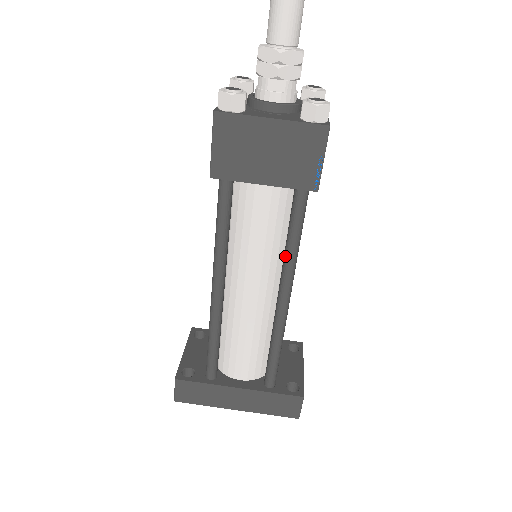
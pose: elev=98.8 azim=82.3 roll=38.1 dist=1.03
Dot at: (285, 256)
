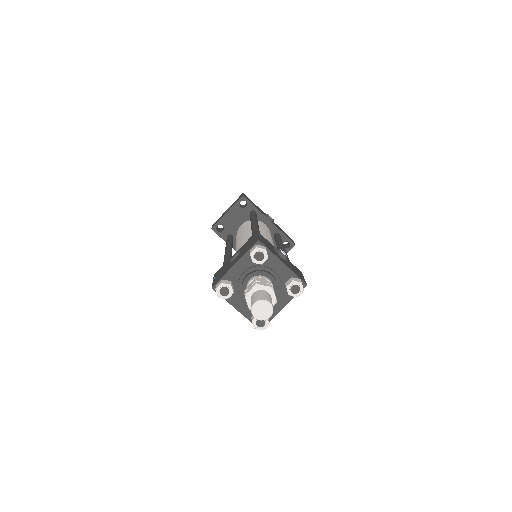
Dot at: occluded
